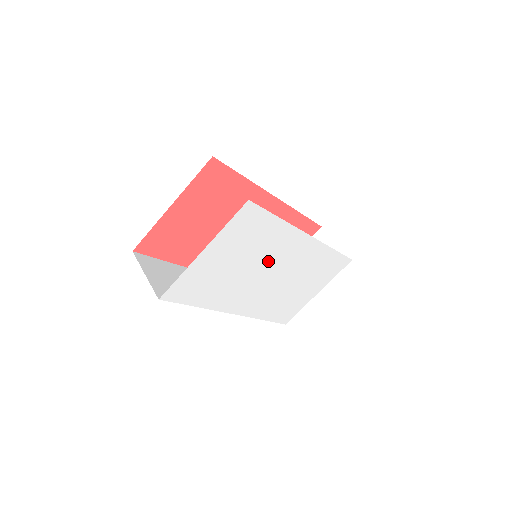
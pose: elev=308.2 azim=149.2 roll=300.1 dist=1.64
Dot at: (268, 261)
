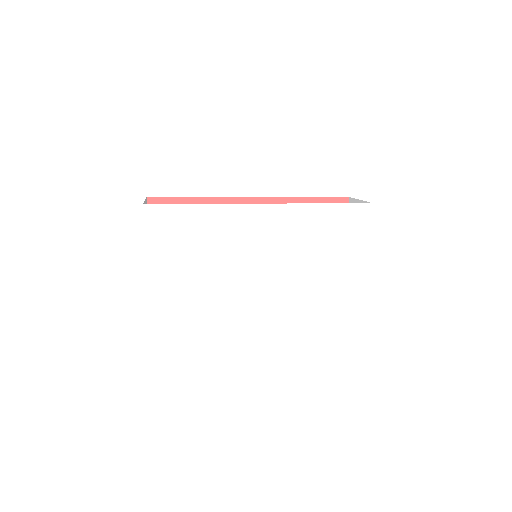
Dot at: (237, 249)
